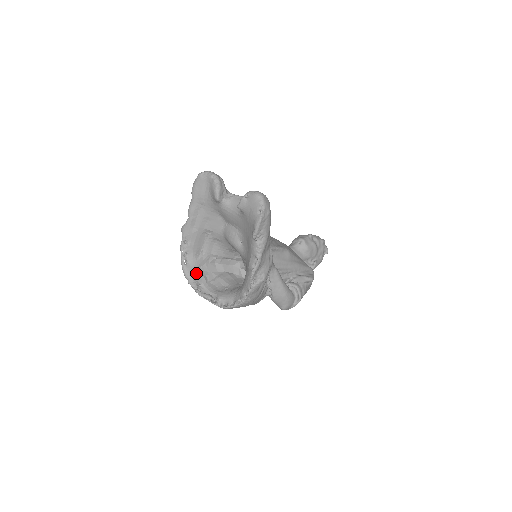
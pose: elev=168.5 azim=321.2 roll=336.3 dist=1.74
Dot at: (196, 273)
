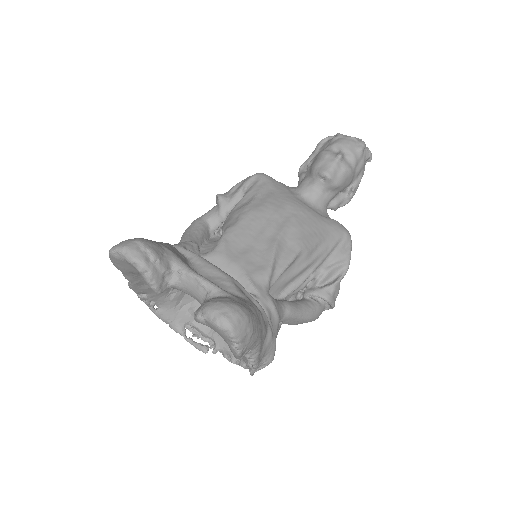
Dot at: (176, 314)
